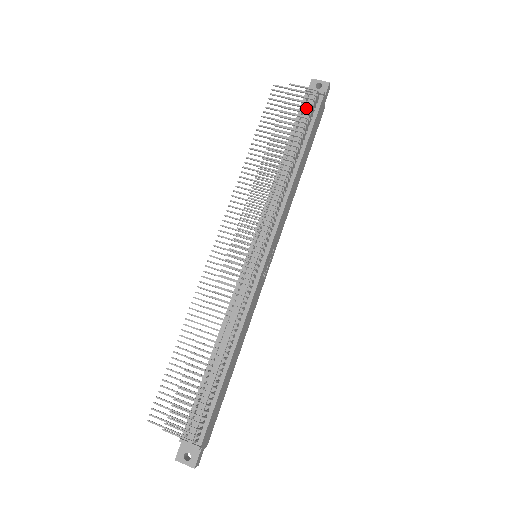
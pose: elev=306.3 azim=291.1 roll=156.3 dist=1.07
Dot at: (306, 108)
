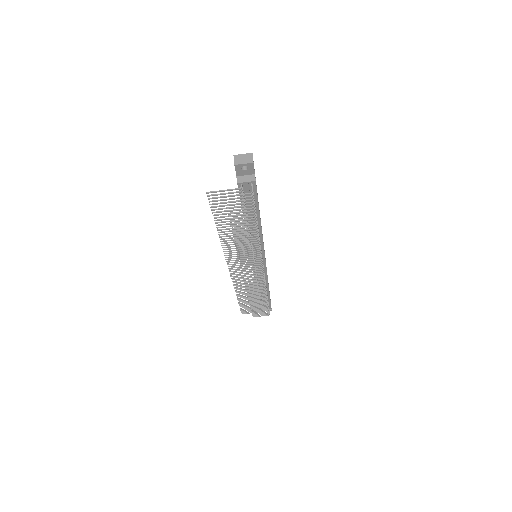
Dot at: (249, 206)
